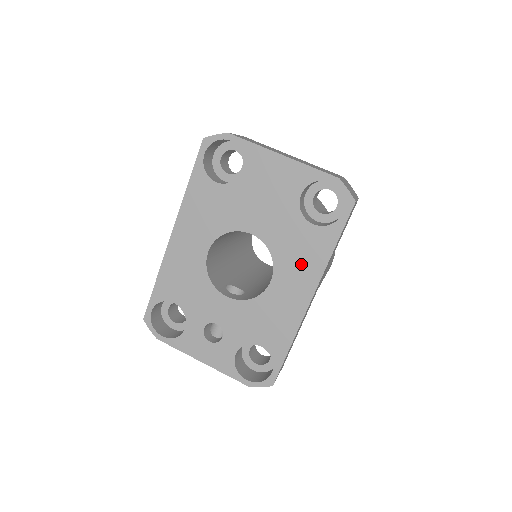
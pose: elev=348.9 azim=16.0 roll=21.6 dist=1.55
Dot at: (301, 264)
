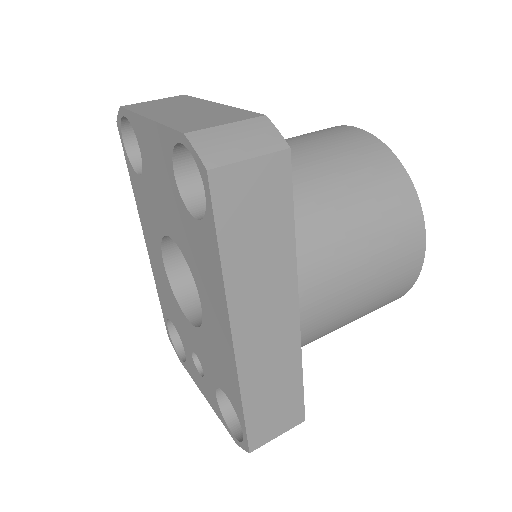
Dot at: (208, 281)
